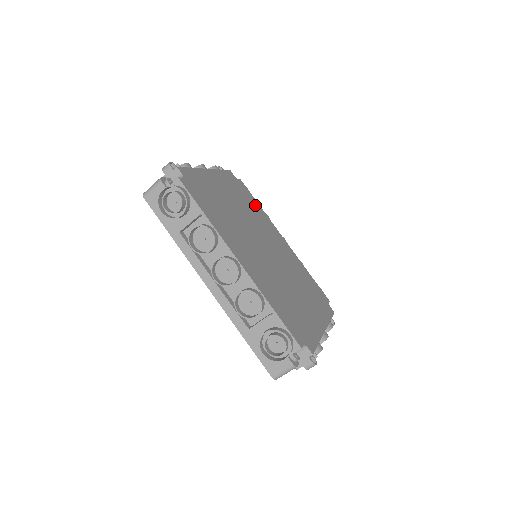
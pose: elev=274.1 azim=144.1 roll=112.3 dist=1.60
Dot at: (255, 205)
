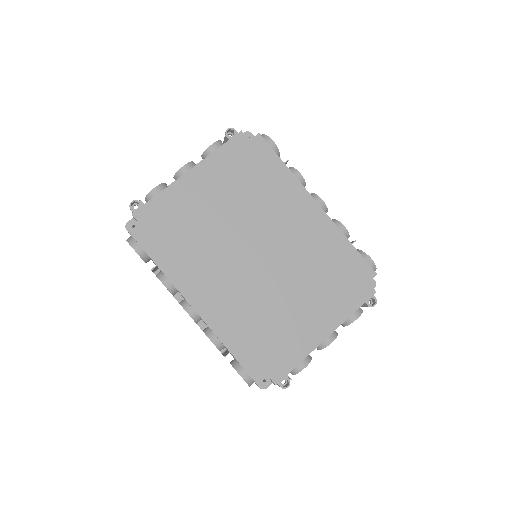
Dot at: (273, 172)
